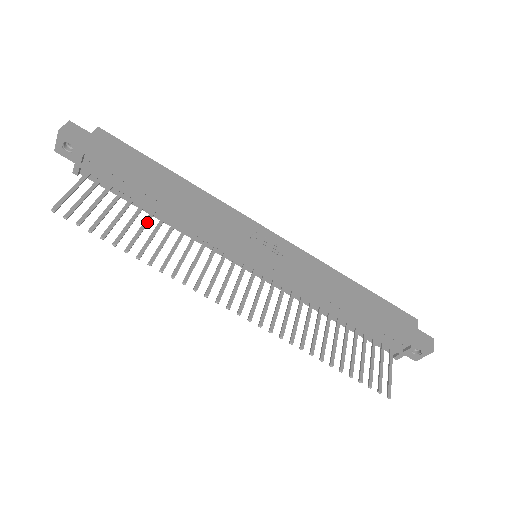
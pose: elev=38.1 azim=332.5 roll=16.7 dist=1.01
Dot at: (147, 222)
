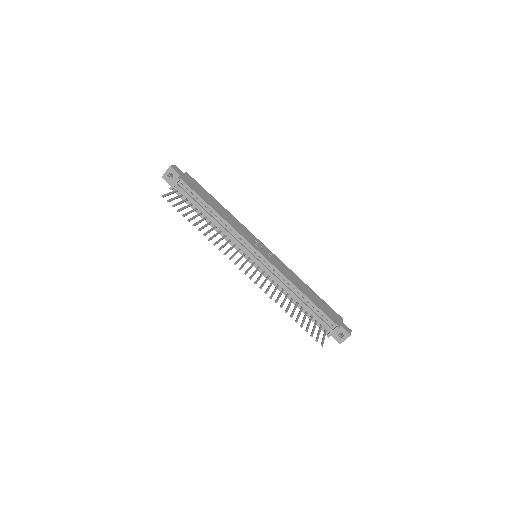
Dot at: (203, 220)
